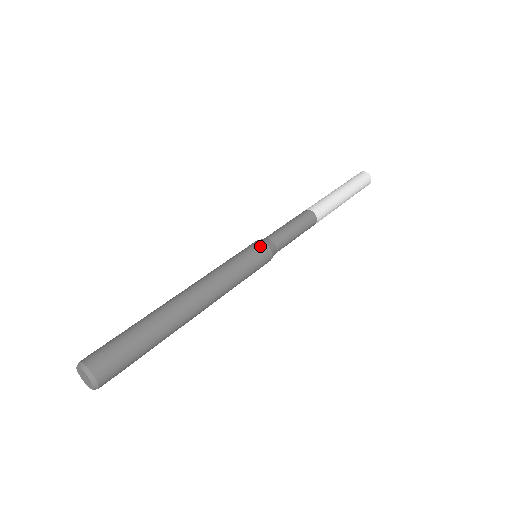
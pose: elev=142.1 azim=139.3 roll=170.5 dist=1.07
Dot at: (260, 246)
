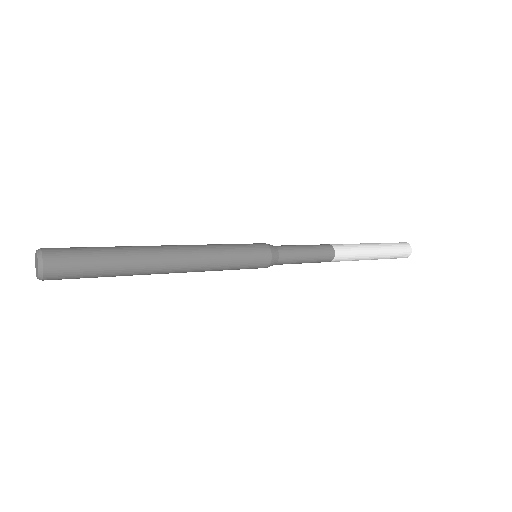
Dot at: (259, 243)
